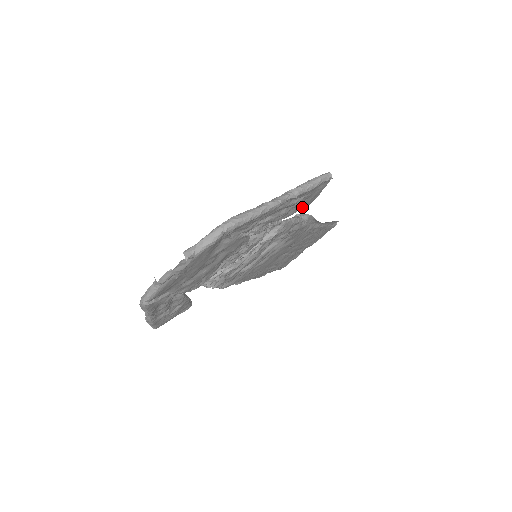
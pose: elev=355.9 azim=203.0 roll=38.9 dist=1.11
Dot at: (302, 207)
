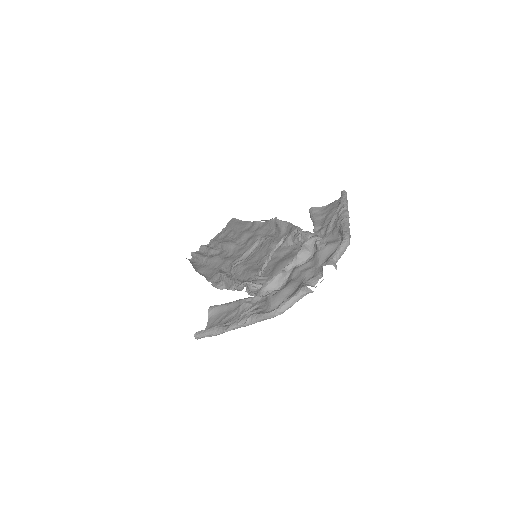
Dot at: (318, 215)
